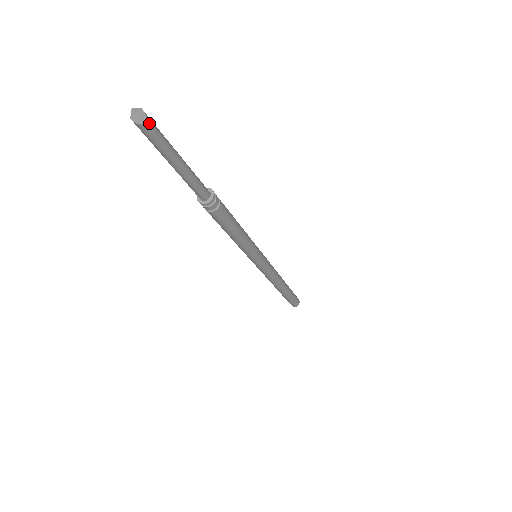
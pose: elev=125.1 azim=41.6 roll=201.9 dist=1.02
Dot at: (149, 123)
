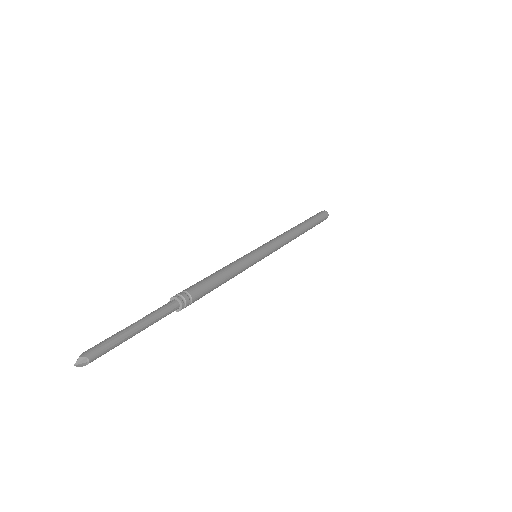
Dot at: (93, 356)
